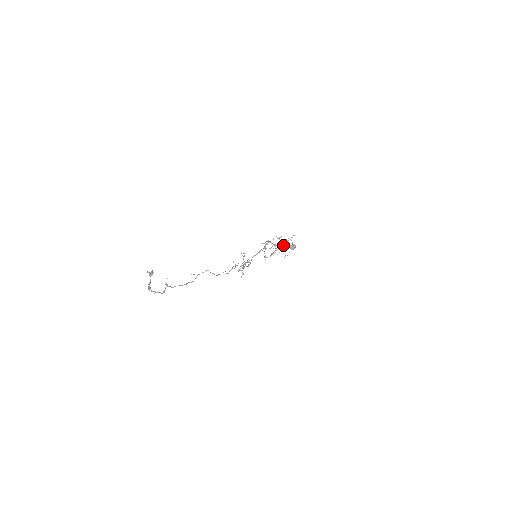
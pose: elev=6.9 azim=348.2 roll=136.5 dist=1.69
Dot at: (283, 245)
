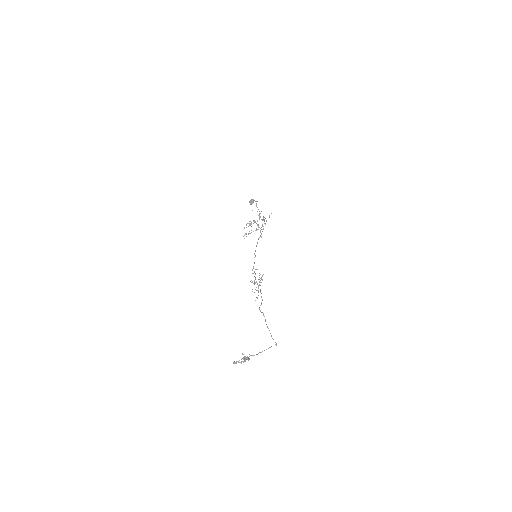
Dot at: occluded
